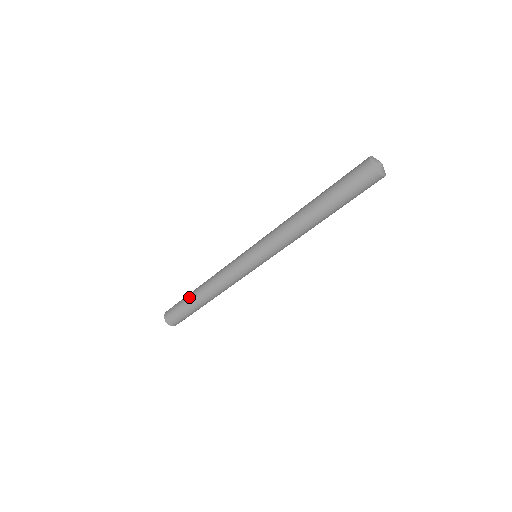
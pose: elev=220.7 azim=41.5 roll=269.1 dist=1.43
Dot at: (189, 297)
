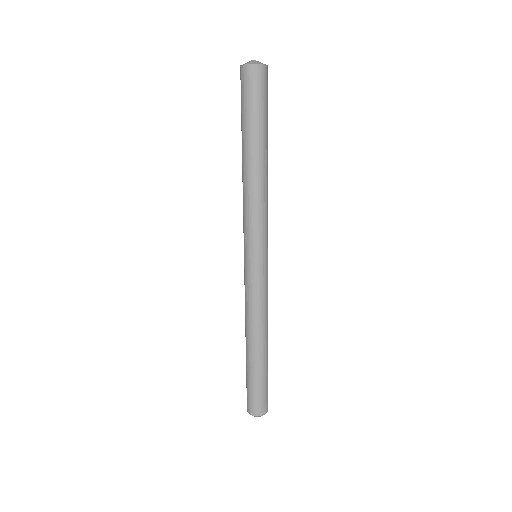
Dot at: occluded
